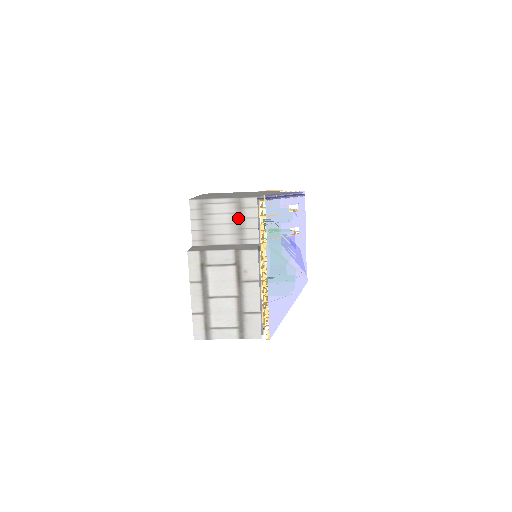
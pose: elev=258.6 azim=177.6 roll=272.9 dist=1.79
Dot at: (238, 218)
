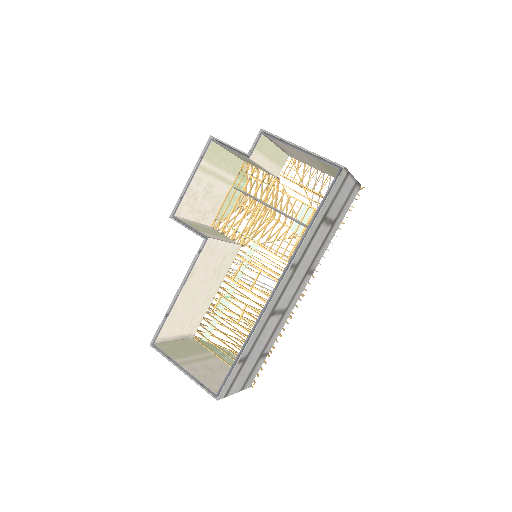
Dot at: occluded
